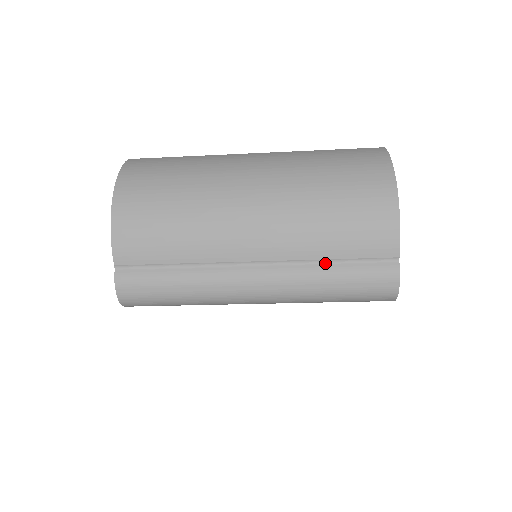
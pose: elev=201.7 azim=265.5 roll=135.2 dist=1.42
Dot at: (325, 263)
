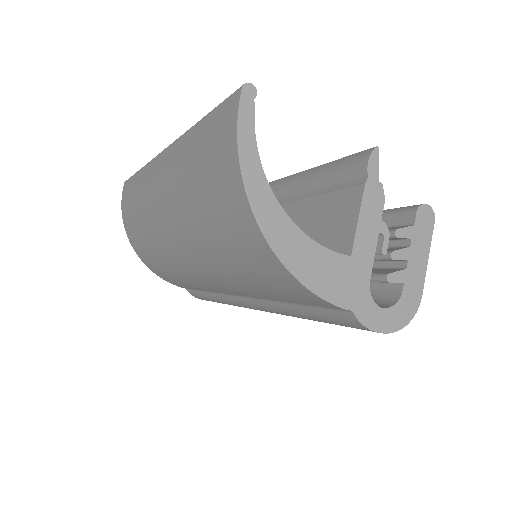
Dot at: (285, 302)
